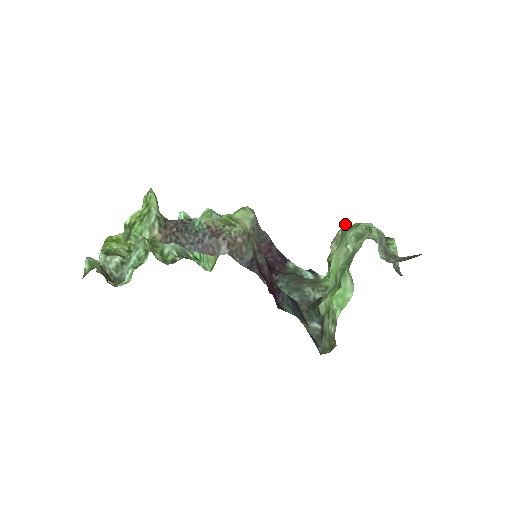
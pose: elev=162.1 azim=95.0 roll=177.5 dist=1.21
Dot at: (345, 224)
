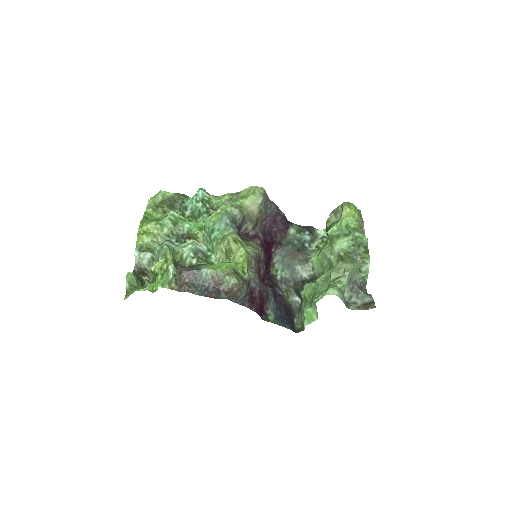
Dot at: (345, 205)
